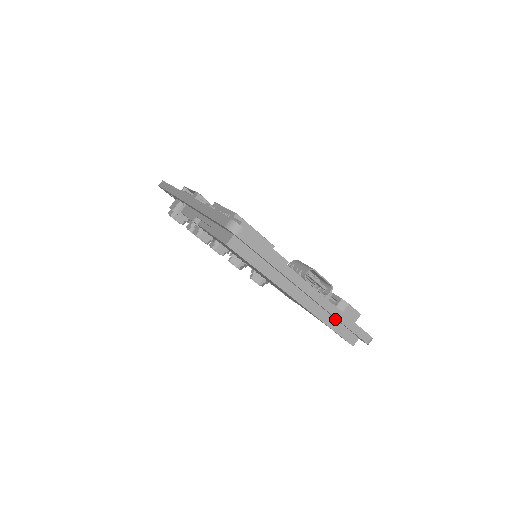
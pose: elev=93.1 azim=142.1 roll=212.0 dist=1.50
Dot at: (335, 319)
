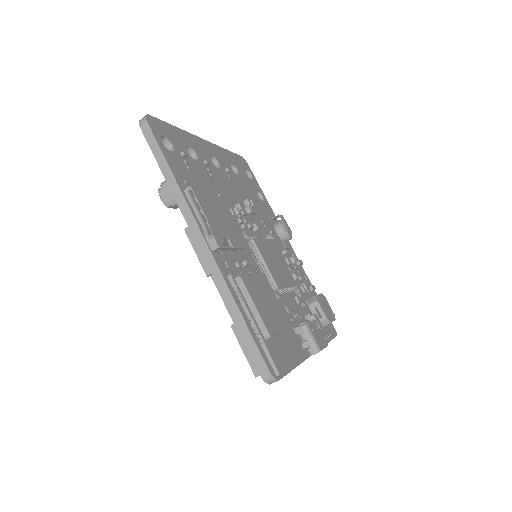
Dot at: occluded
